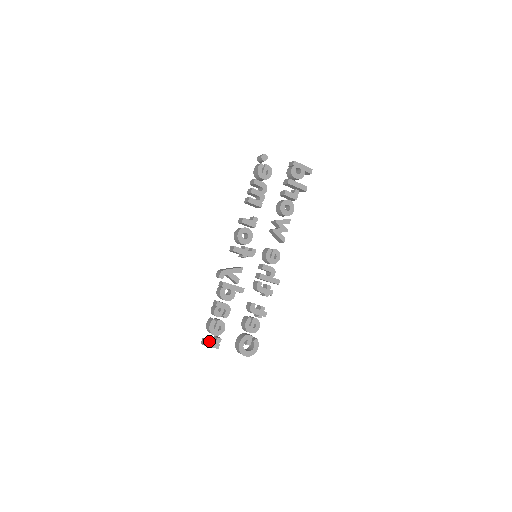
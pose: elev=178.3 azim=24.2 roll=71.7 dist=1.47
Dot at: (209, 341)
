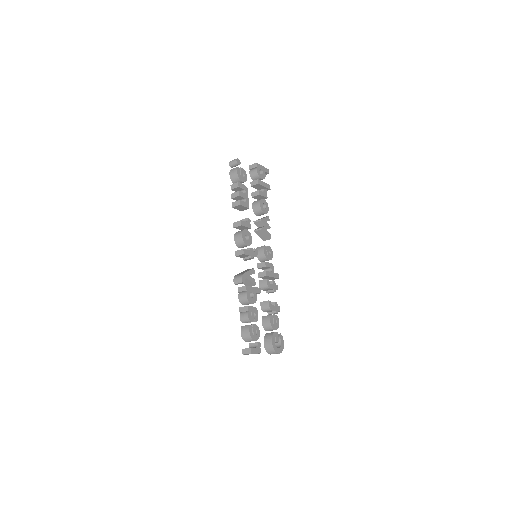
Dot at: (253, 348)
